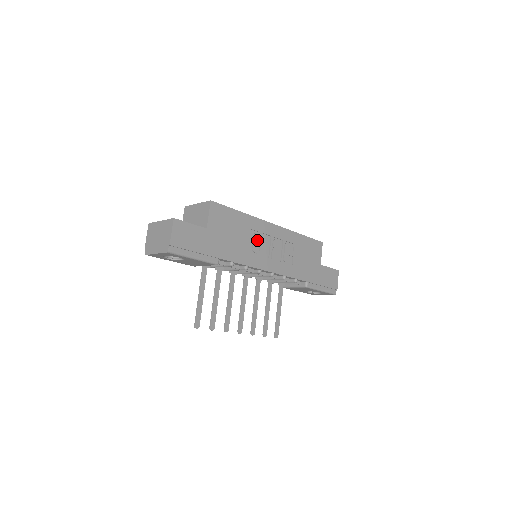
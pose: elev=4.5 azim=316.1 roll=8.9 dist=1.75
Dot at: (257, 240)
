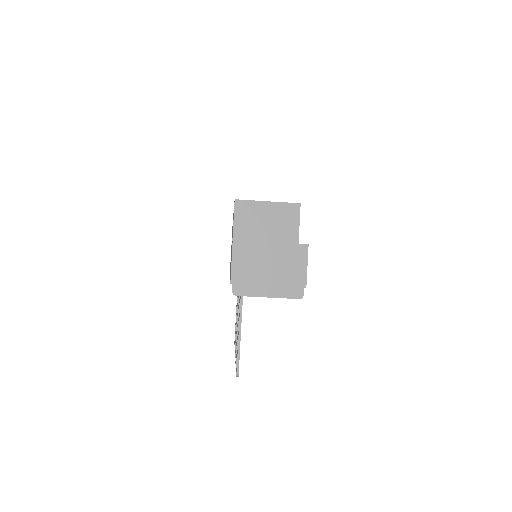
Dot at: occluded
